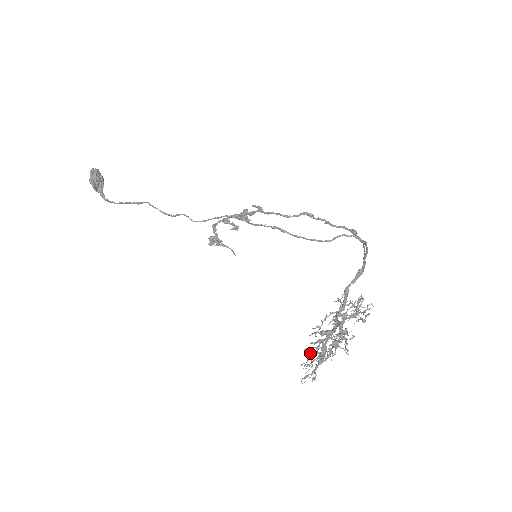
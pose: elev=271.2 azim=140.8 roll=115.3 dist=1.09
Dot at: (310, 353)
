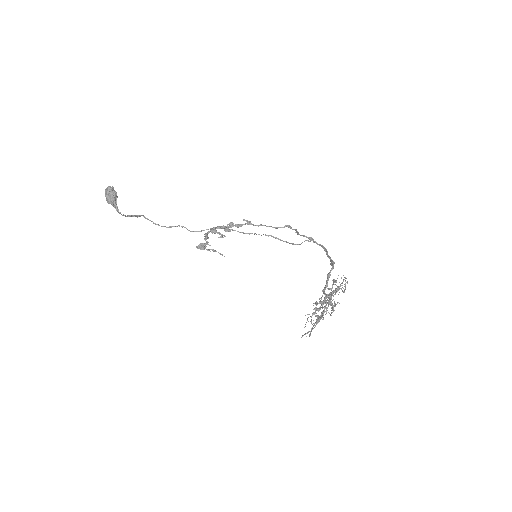
Dot at: (316, 316)
